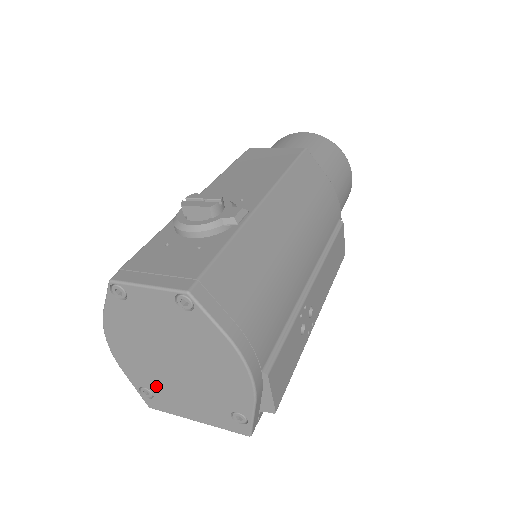
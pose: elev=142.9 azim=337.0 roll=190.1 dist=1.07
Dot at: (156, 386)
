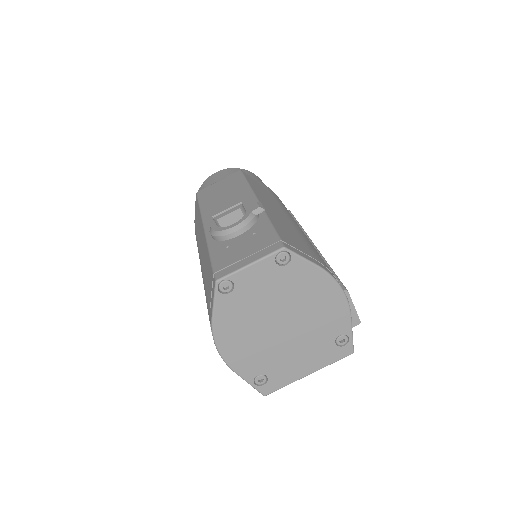
Dot at: (269, 364)
